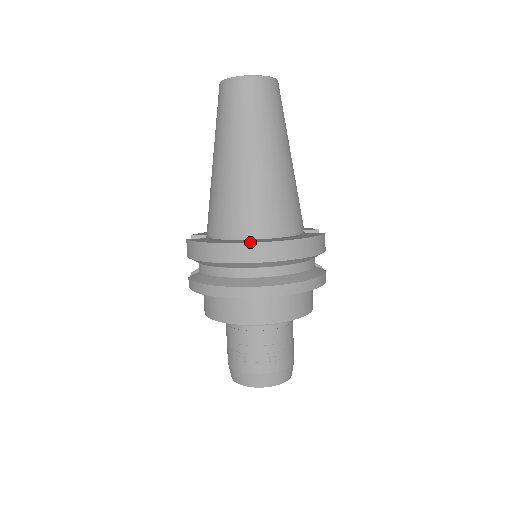
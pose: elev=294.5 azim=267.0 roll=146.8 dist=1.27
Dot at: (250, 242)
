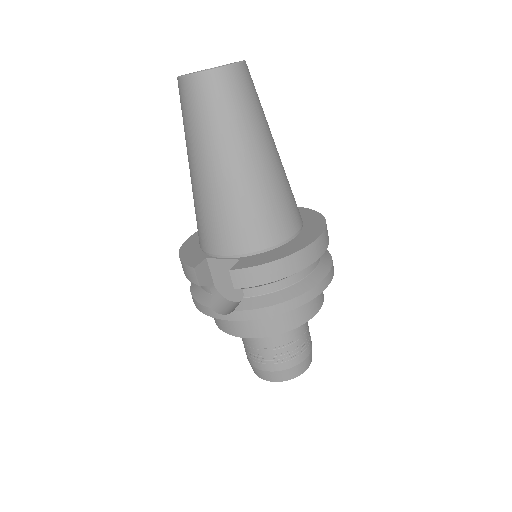
Dot at: (316, 238)
